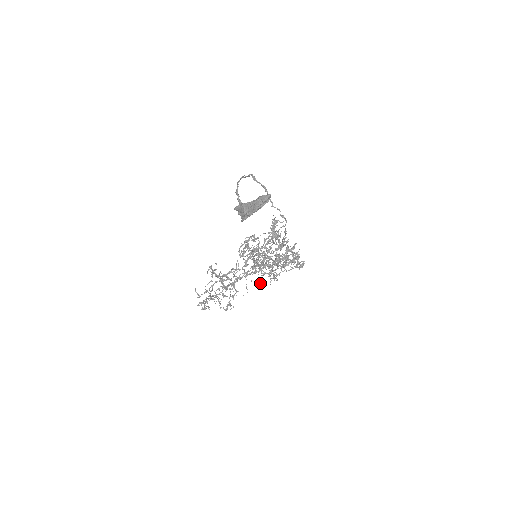
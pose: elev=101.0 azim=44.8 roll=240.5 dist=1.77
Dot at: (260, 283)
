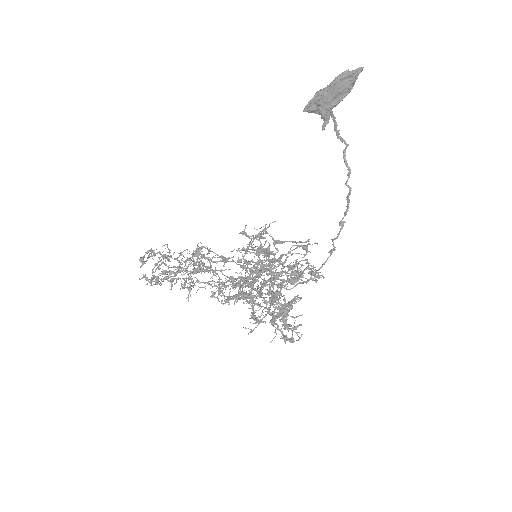
Dot at: (217, 296)
